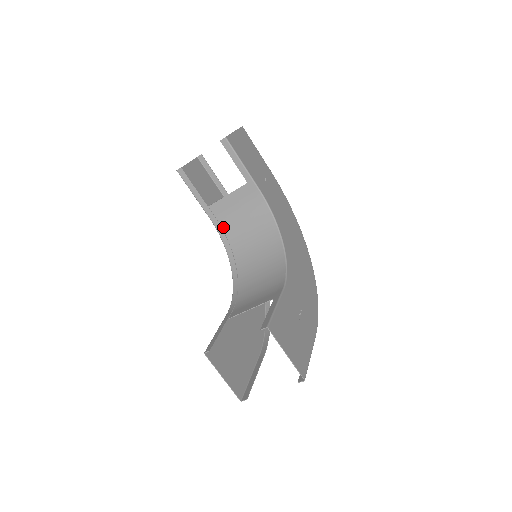
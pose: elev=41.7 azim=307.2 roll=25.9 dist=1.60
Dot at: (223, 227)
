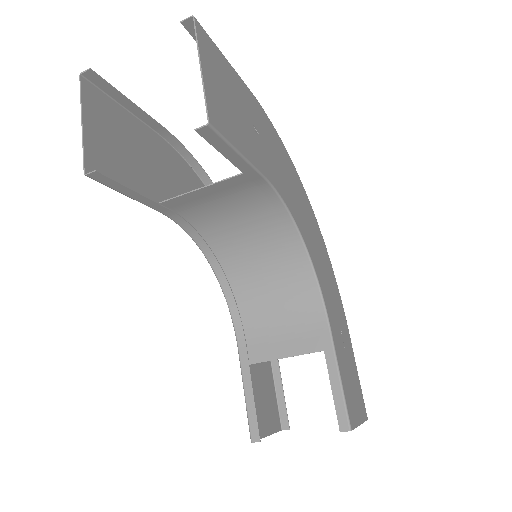
Dot at: (188, 219)
